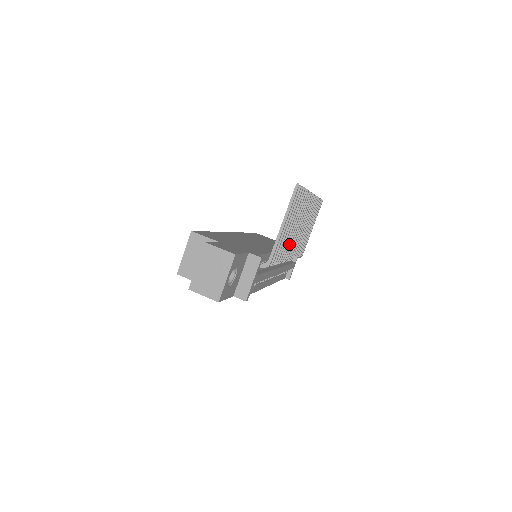
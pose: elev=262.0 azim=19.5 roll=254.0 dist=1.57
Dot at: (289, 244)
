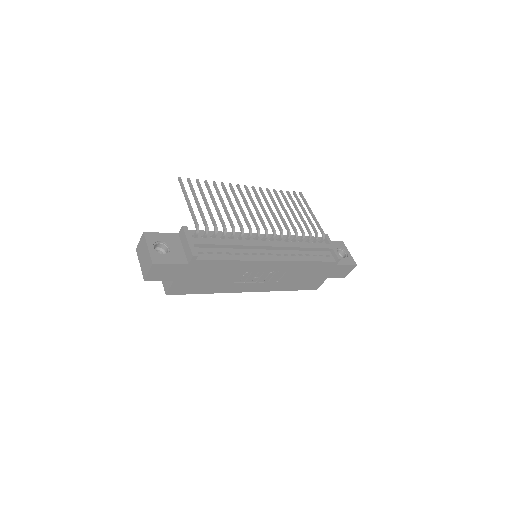
Dot at: (244, 218)
